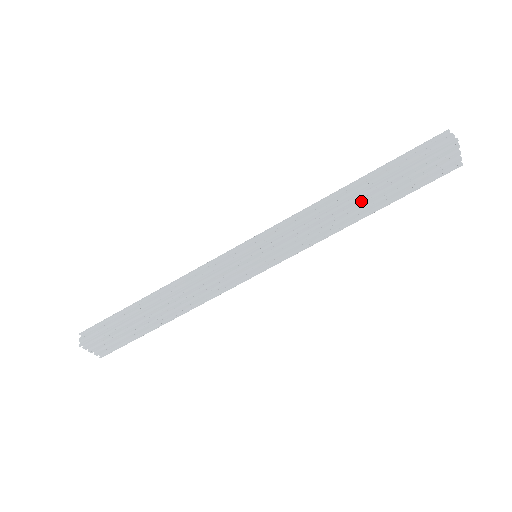
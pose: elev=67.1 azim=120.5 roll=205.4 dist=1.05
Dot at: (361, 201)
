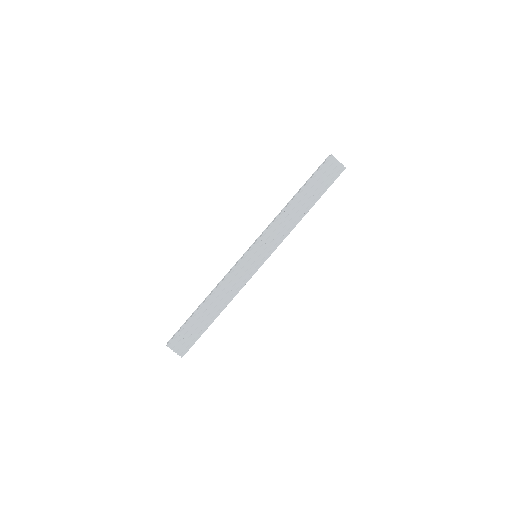
Dot at: (300, 203)
